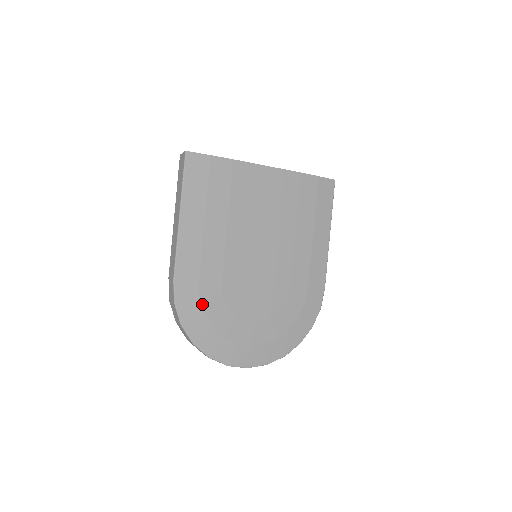
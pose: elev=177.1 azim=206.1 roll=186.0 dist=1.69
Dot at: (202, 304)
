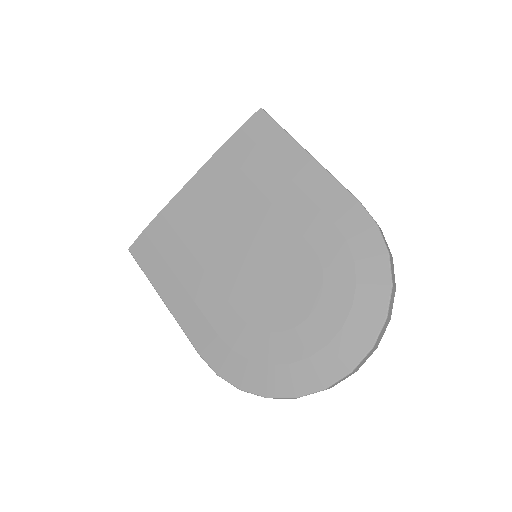
Dot at: (239, 352)
